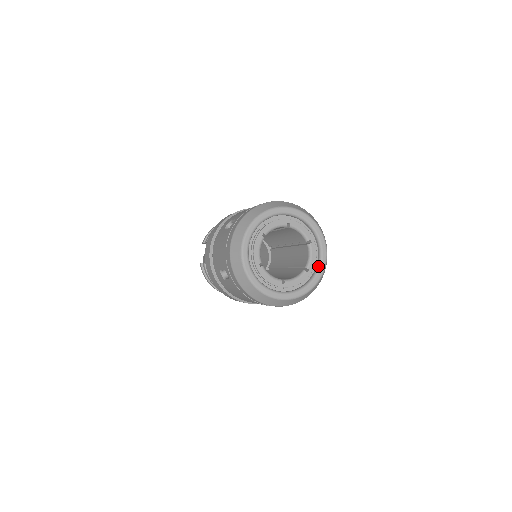
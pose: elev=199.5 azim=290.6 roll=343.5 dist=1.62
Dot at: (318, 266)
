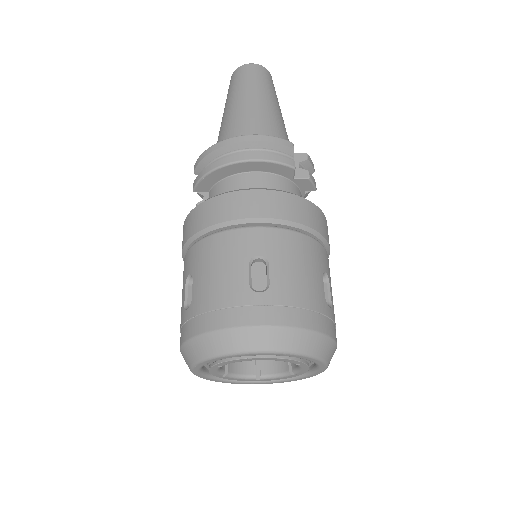
Dot at: (312, 371)
